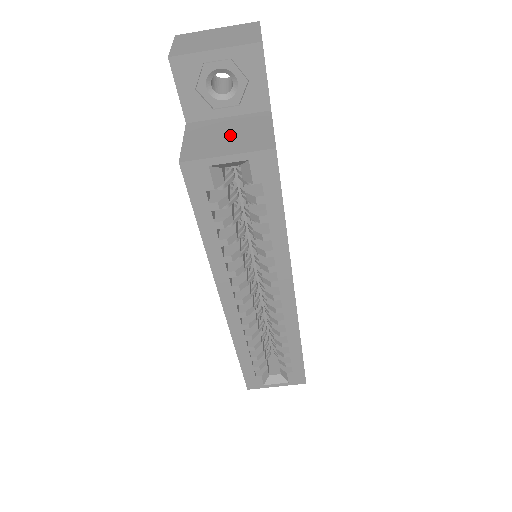
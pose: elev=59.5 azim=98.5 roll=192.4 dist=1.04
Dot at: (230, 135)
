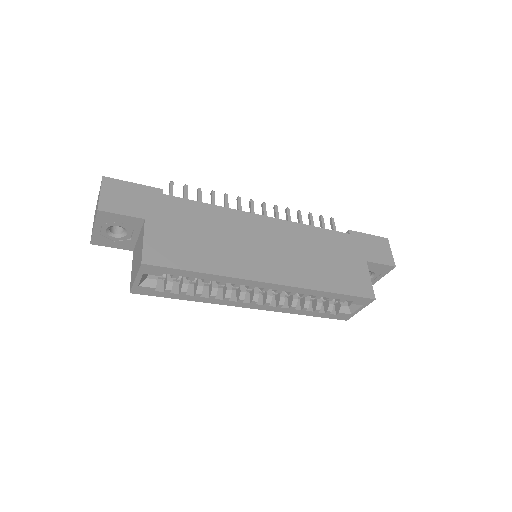
Dot at: (137, 257)
